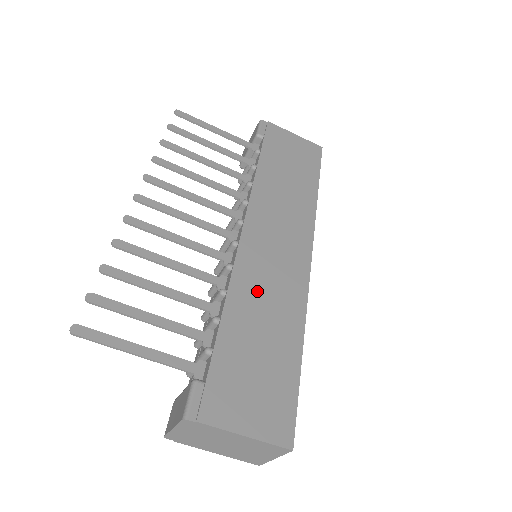
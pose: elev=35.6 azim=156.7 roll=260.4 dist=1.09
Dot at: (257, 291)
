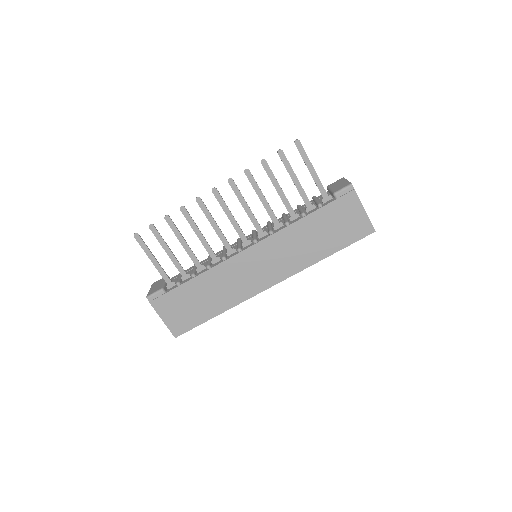
Dot at: (223, 279)
